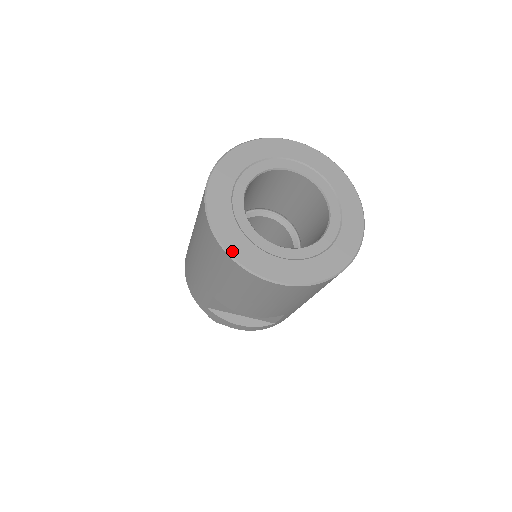
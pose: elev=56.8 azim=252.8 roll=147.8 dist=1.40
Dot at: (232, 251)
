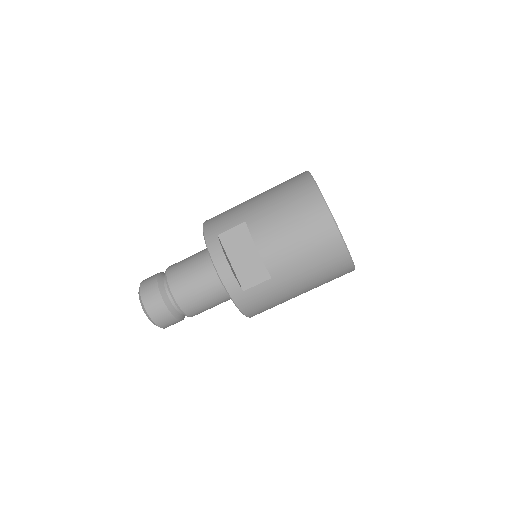
Dot at: occluded
